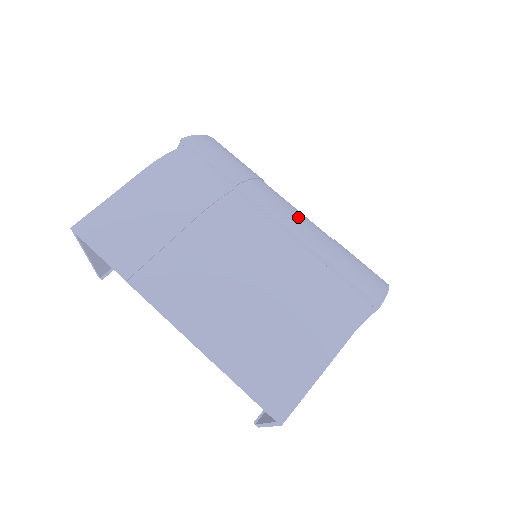
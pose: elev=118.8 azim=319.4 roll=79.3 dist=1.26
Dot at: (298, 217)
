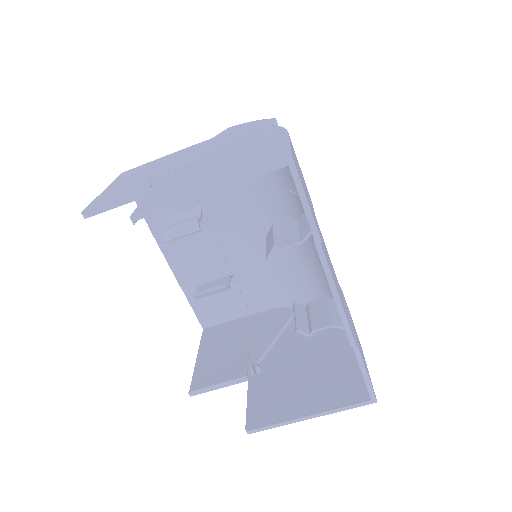
Dot at: occluded
